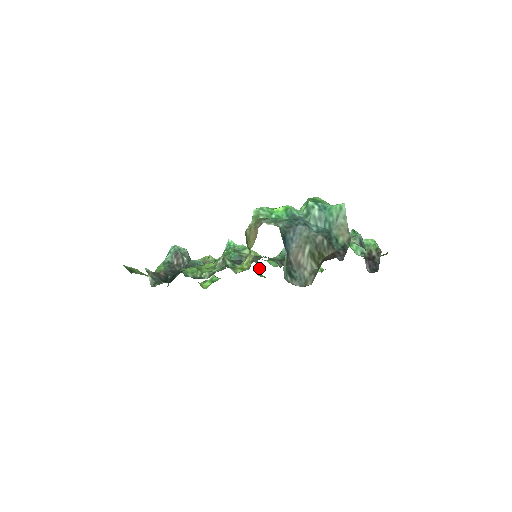
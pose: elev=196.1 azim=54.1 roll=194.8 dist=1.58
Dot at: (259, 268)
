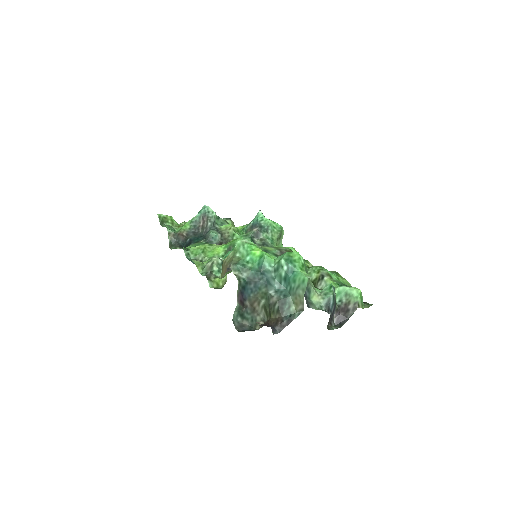
Dot at: occluded
